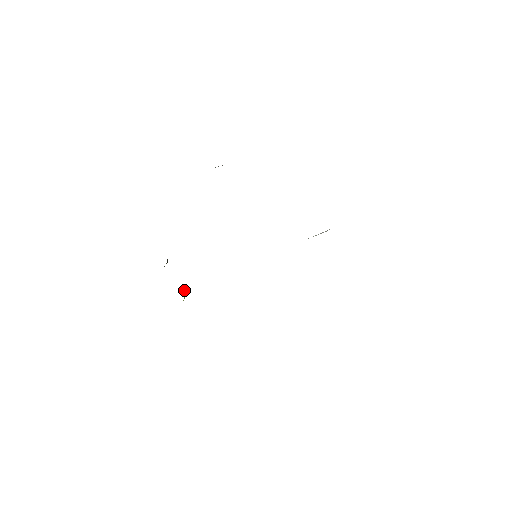
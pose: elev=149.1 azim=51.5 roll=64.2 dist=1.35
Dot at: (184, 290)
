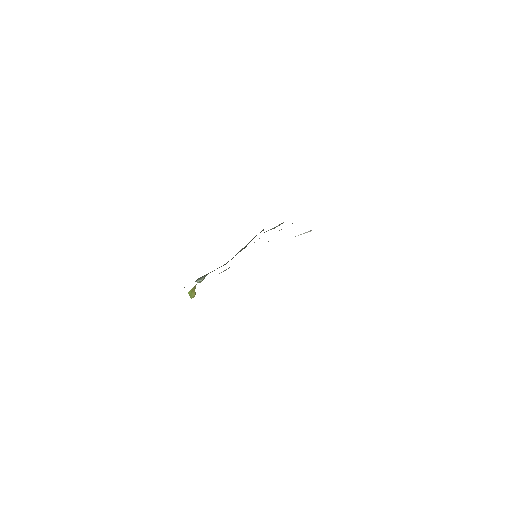
Dot at: (195, 287)
